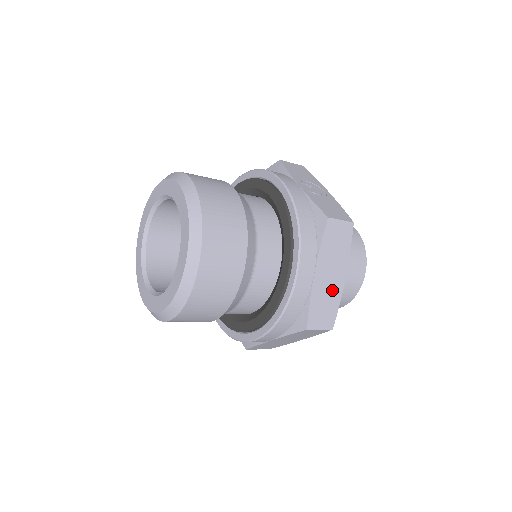
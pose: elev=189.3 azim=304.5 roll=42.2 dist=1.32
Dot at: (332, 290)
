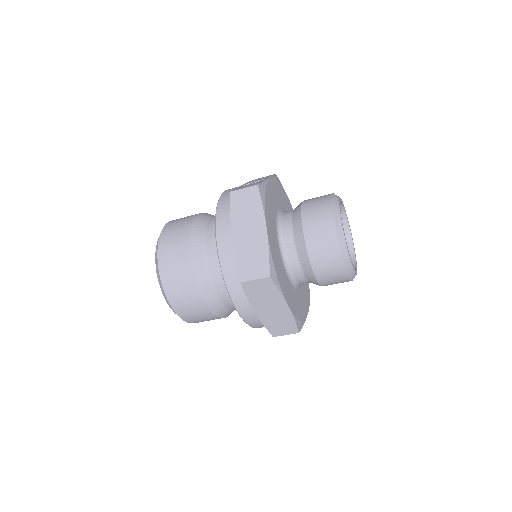
Dot at: (256, 244)
